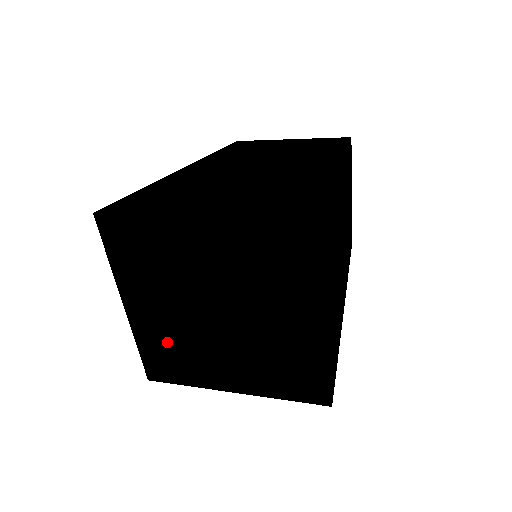
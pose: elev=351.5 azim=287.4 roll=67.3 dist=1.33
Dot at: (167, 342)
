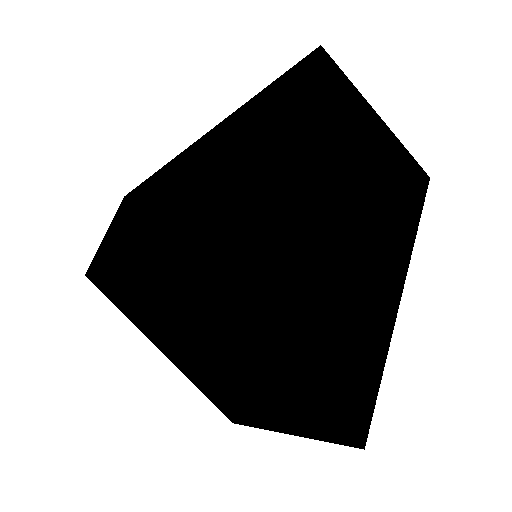
Dot at: (204, 381)
